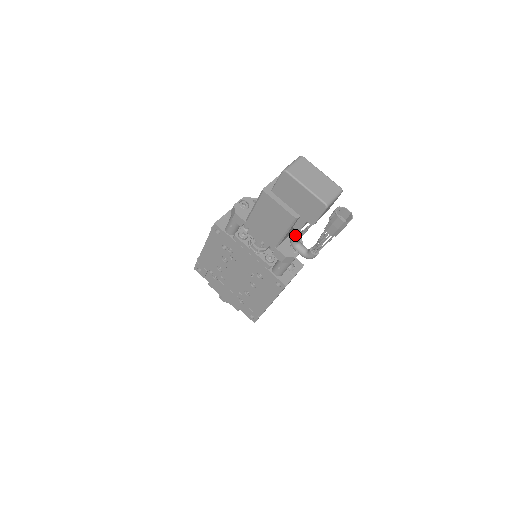
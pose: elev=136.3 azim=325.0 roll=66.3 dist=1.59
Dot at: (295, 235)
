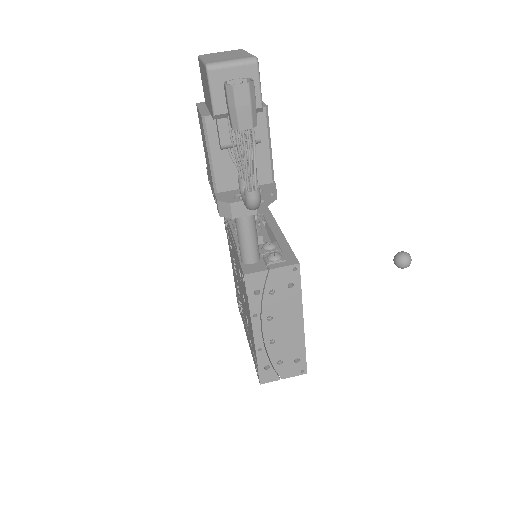
Dot at: (238, 171)
